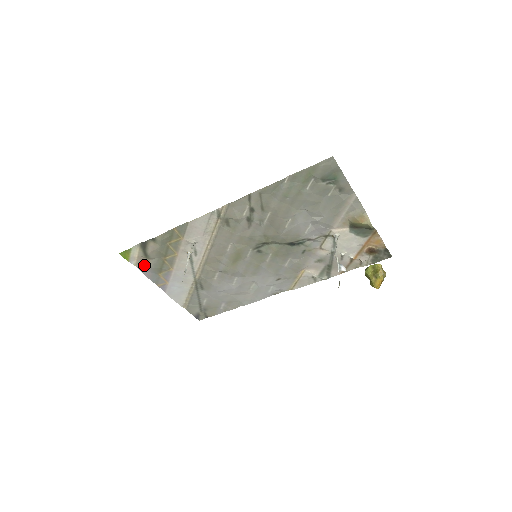
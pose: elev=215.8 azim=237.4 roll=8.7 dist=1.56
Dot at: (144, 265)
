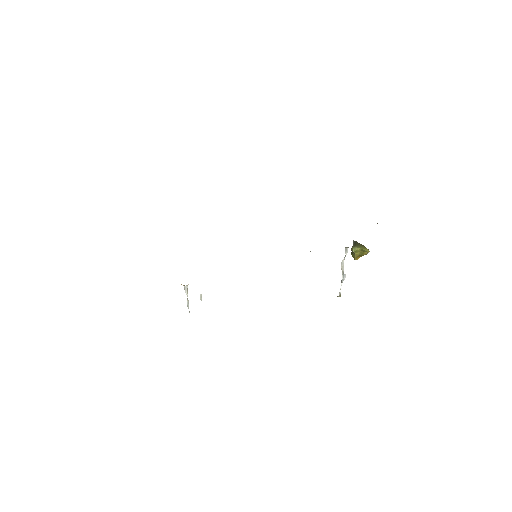
Dot at: occluded
